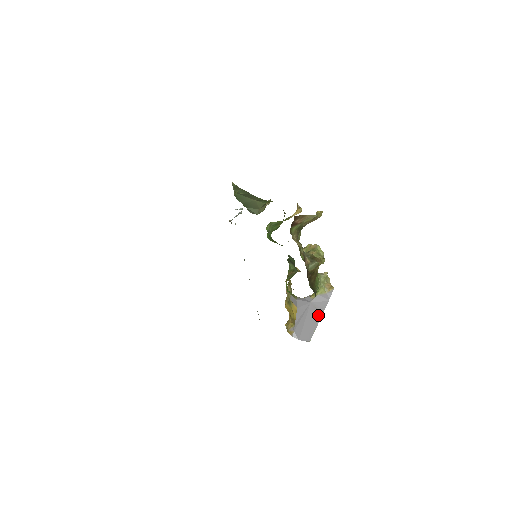
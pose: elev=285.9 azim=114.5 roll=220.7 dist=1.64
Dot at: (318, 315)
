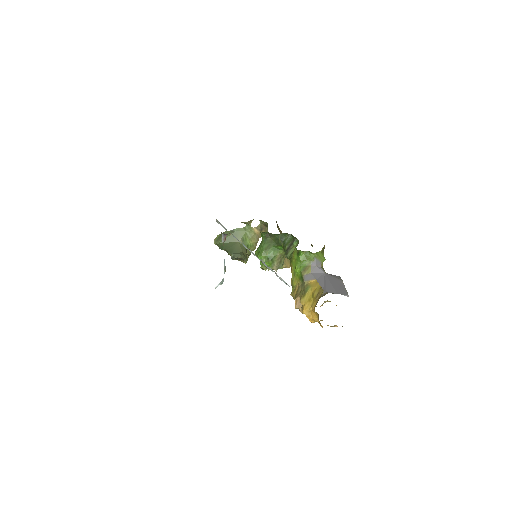
Dot at: (339, 280)
